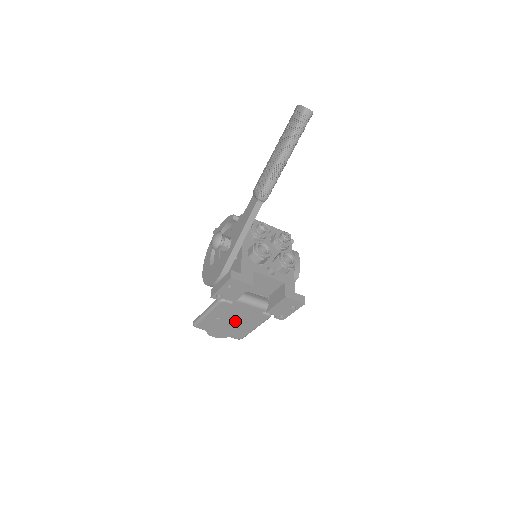
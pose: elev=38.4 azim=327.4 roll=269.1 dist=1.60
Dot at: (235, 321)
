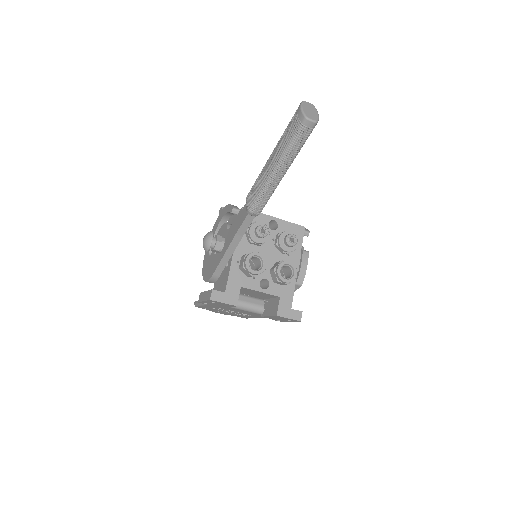
Dot at: (234, 312)
